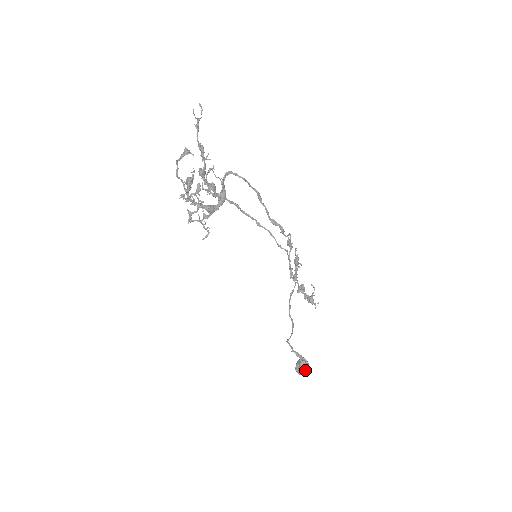
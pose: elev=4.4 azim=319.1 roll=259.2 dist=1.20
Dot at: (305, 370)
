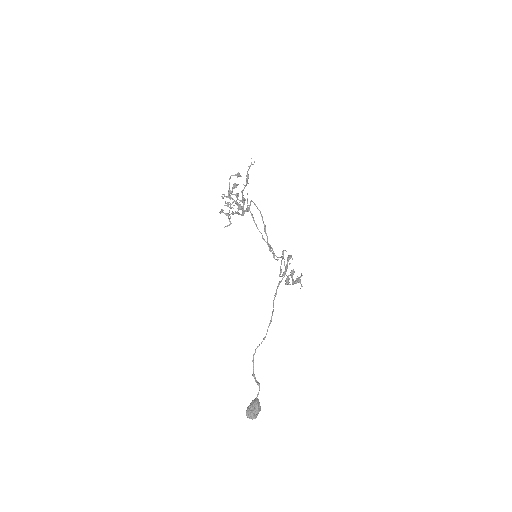
Dot at: (259, 408)
